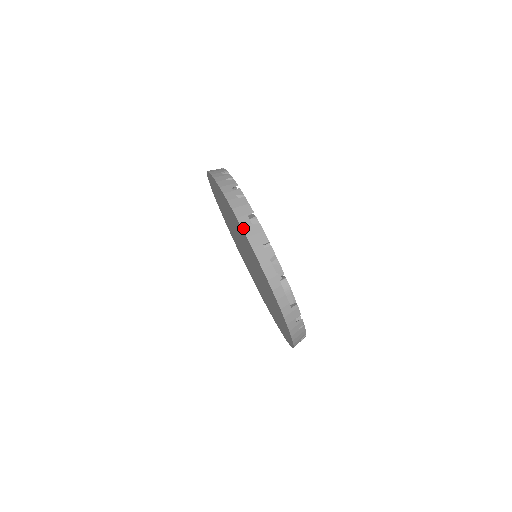
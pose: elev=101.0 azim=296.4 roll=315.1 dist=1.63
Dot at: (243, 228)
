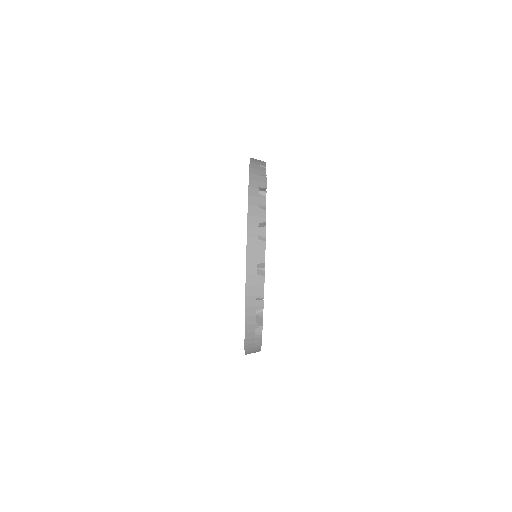
Dot at: (247, 275)
